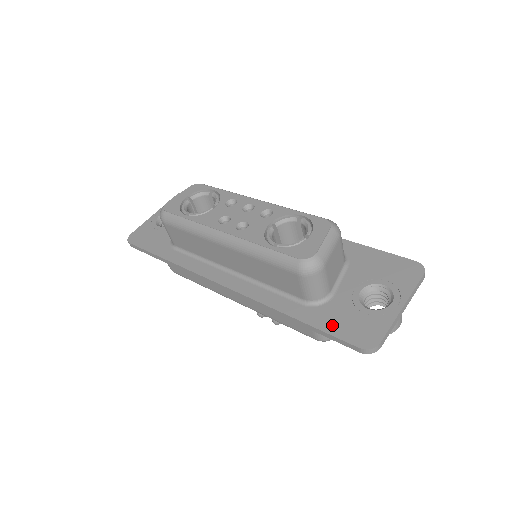
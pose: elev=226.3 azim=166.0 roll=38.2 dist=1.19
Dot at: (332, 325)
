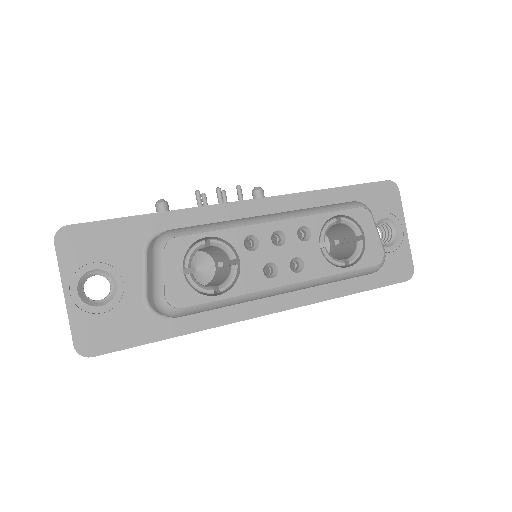
Dot at: (381, 278)
